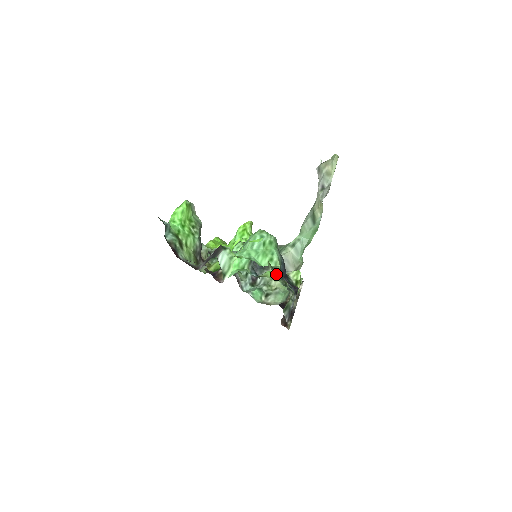
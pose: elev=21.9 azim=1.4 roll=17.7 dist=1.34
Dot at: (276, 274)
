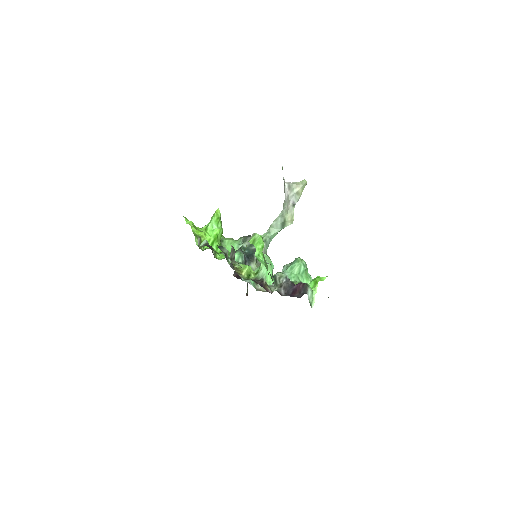
Dot at: occluded
